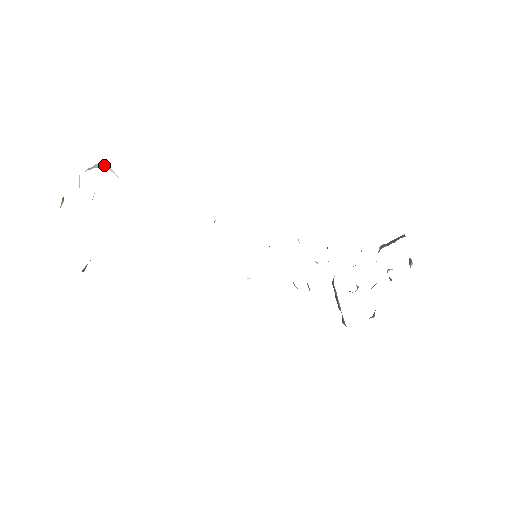
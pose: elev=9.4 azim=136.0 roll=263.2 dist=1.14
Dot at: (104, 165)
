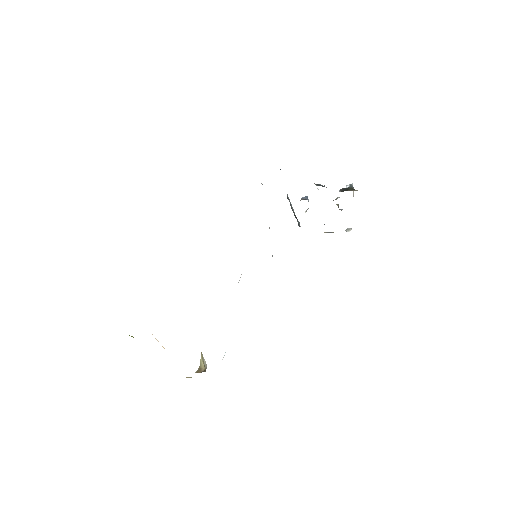
Dot at: occluded
